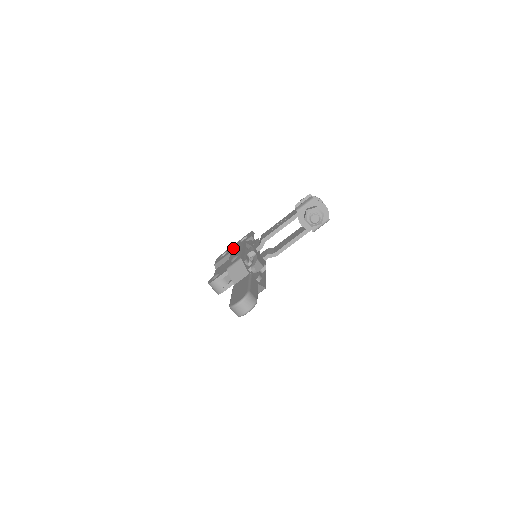
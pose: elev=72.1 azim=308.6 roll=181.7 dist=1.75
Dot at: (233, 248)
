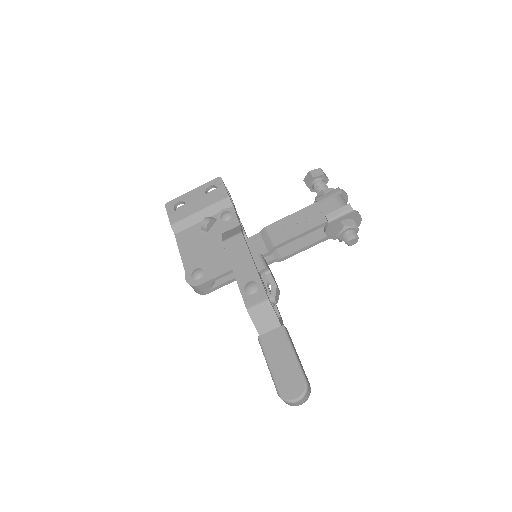
Dot at: (226, 242)
